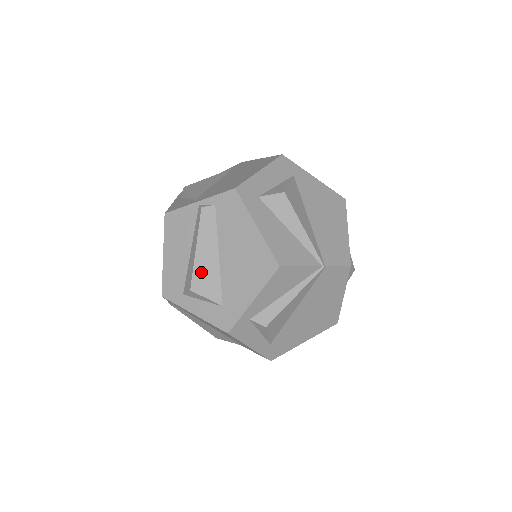
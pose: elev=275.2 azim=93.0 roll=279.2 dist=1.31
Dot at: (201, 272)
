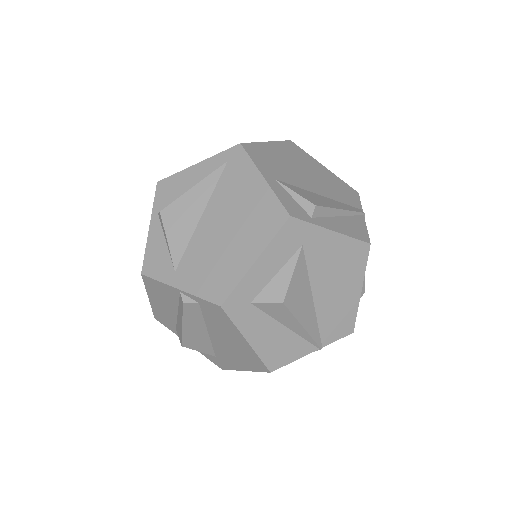
Dot at: (191, 339)
